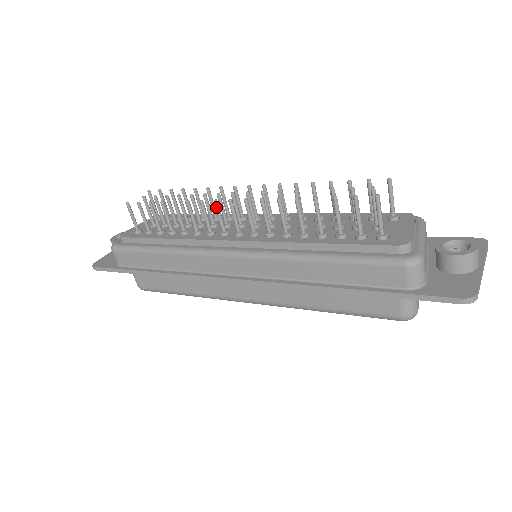
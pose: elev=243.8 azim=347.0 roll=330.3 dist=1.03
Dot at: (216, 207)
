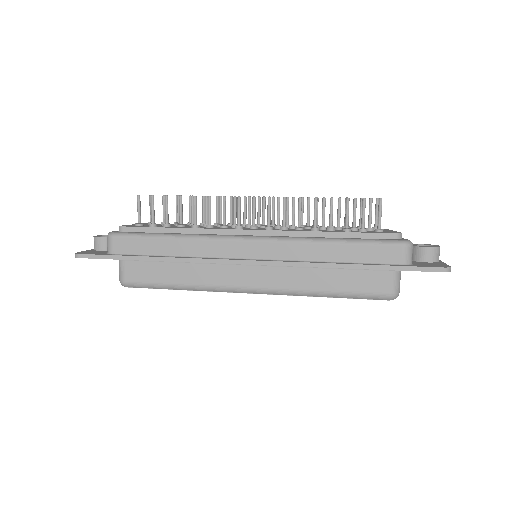
Dot at: (239, 202)
